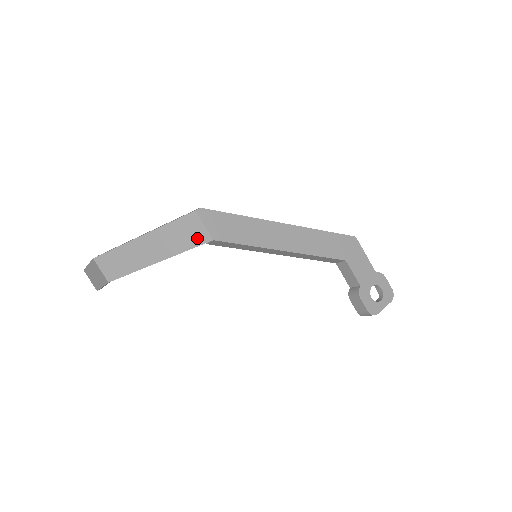
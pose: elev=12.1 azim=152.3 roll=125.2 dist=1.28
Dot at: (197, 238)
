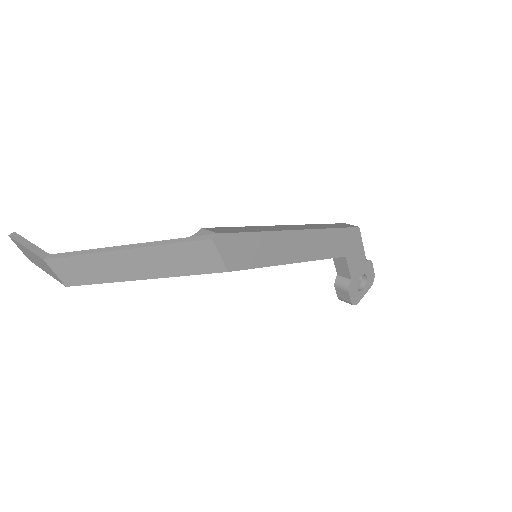
Dot at: (206, 266)
